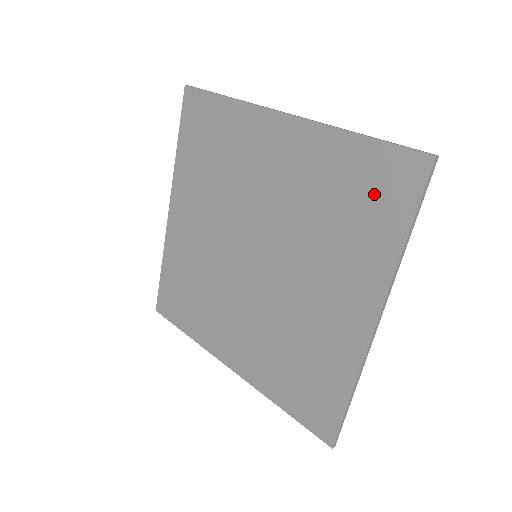
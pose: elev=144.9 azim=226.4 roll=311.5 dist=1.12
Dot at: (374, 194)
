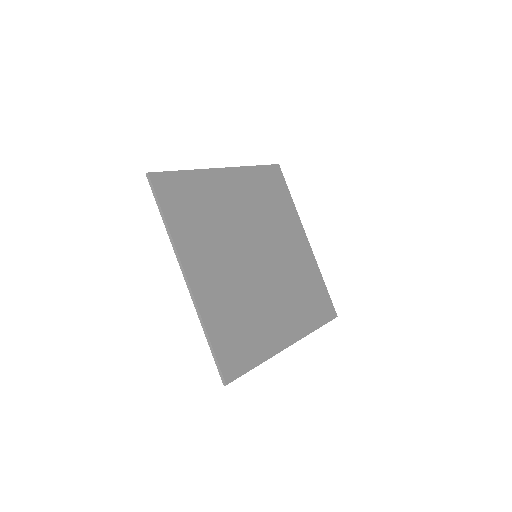
Dot at: (235, 346)
